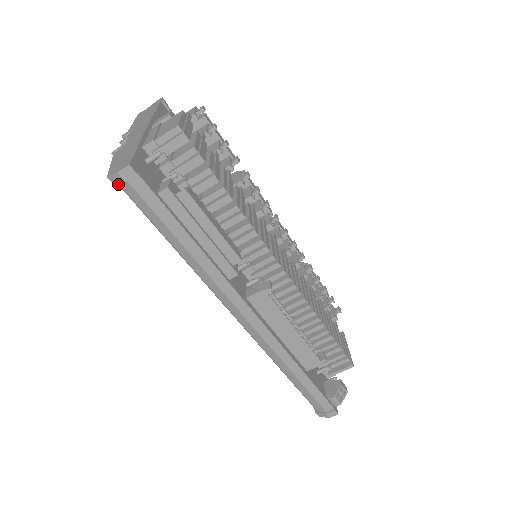
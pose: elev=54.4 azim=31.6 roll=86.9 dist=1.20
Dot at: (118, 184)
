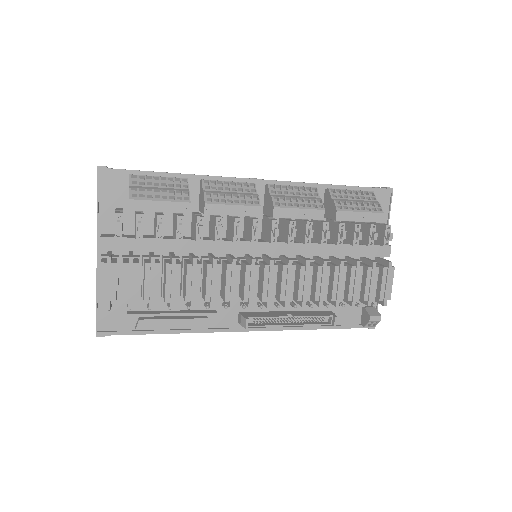
Dot at: occluded
